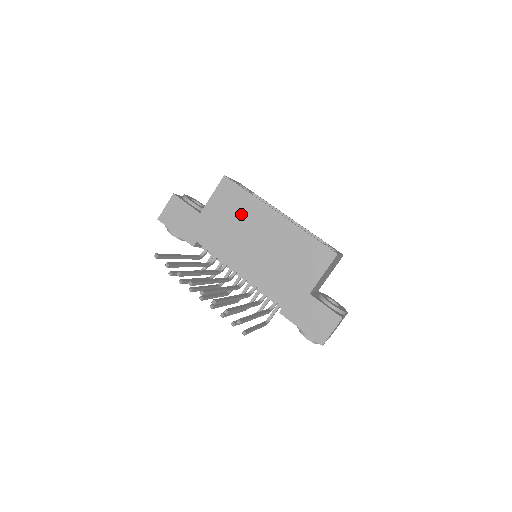
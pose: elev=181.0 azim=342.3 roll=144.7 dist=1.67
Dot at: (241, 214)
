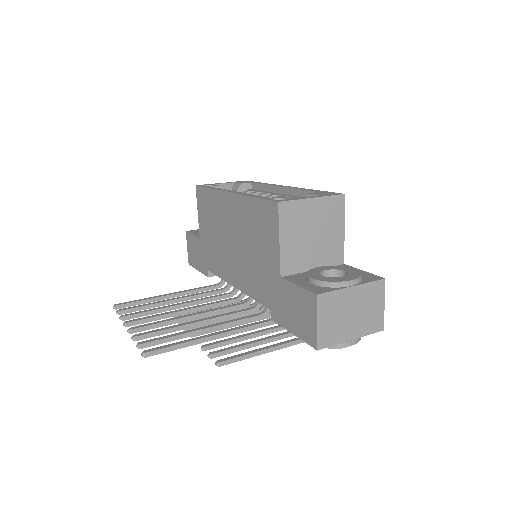
Dot at: (214, 217)
